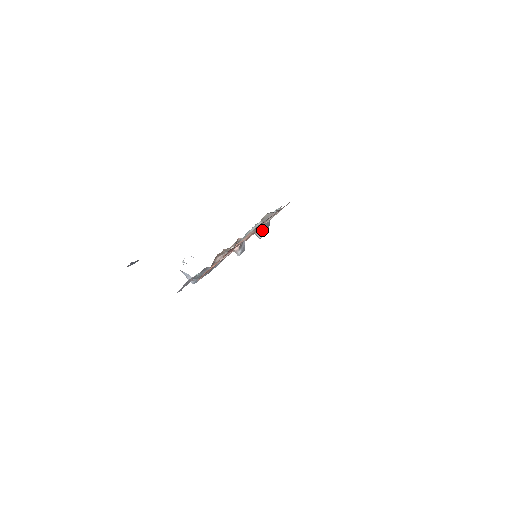
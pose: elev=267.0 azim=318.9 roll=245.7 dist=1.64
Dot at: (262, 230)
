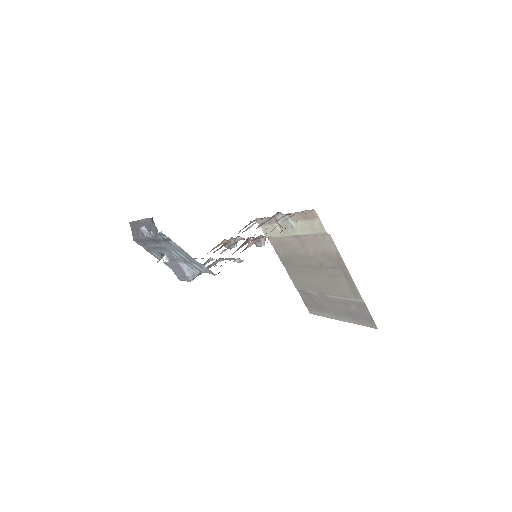
Dot at: occluded
